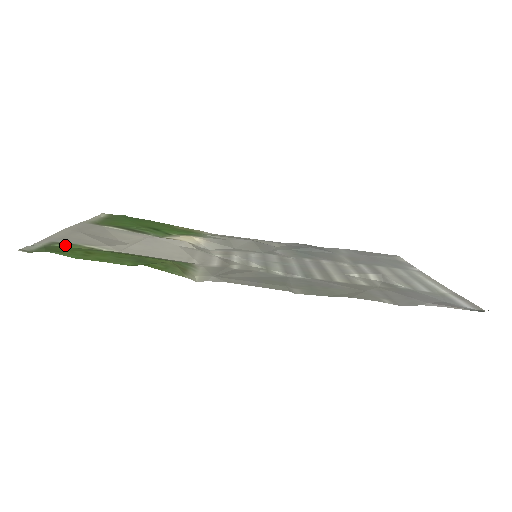
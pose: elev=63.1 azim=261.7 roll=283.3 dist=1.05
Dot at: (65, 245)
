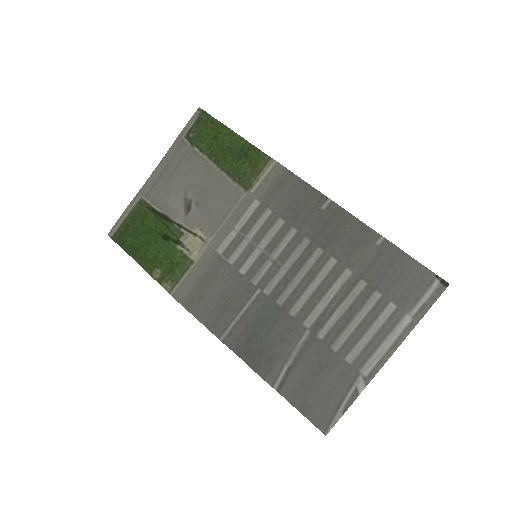
Dot at: (193, 139)
